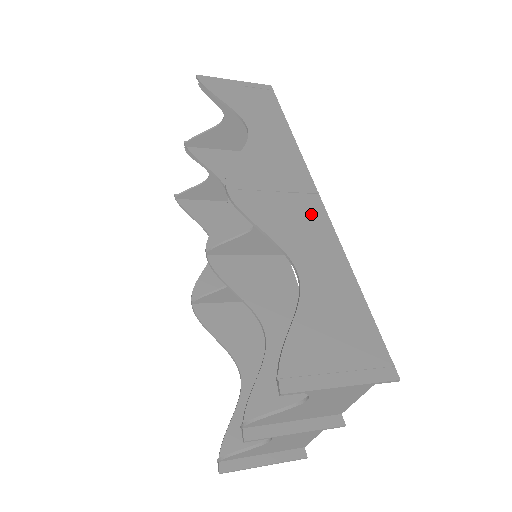
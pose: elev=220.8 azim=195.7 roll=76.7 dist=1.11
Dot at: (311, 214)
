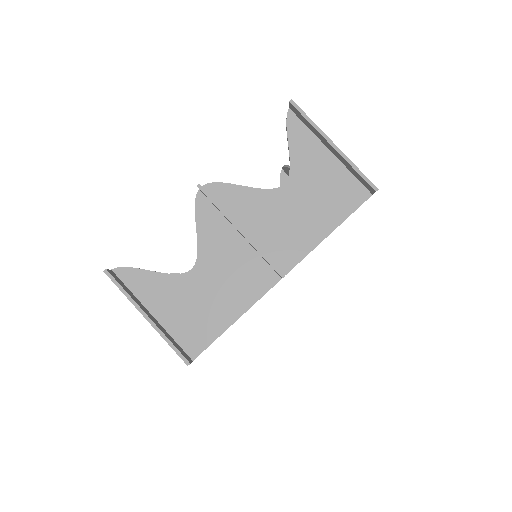
Dot at: occluded
